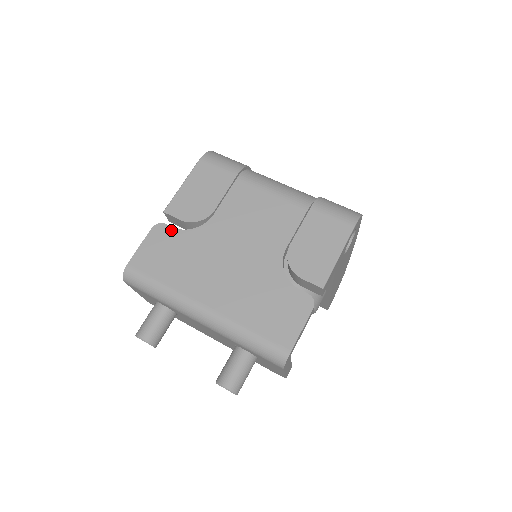
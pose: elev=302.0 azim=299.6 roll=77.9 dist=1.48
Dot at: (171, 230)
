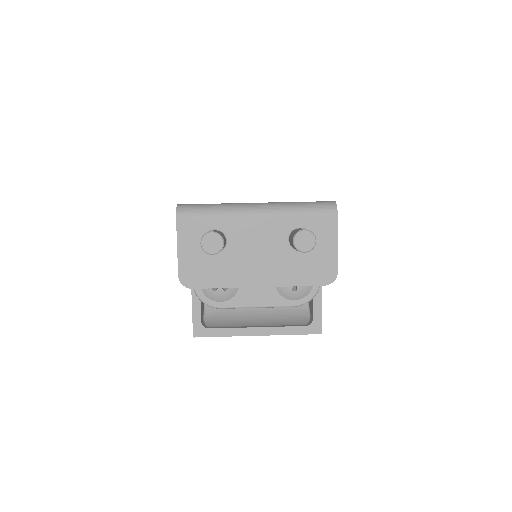
Dot at: occluded
